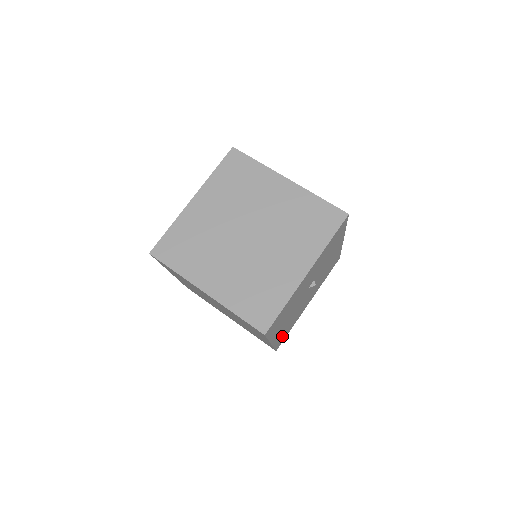
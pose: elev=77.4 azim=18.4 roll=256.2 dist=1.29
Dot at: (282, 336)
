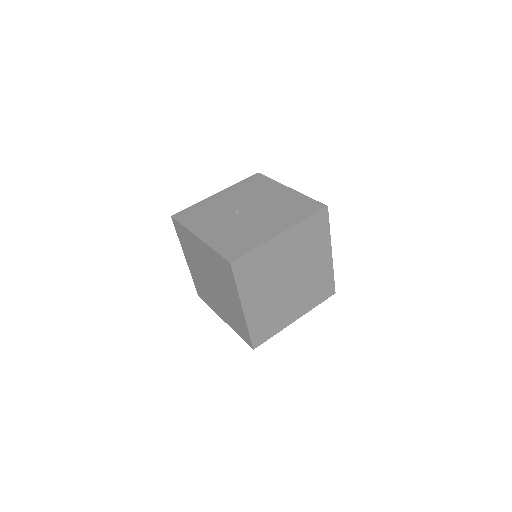
Dot at: occluded
